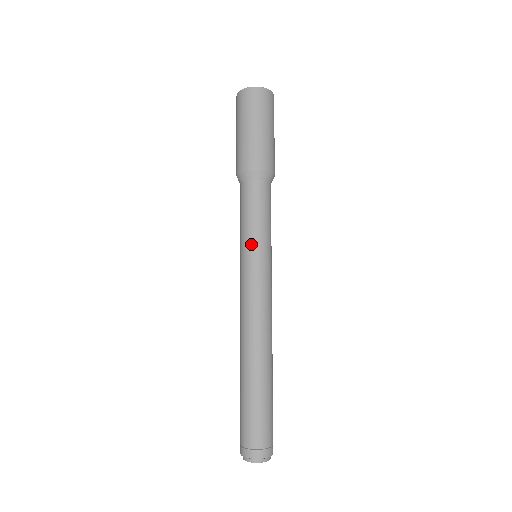
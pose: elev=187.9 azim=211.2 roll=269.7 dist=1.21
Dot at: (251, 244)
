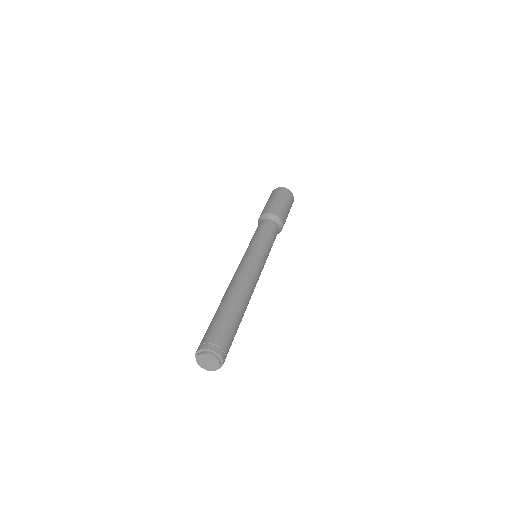
Dot at: (252, 243)
